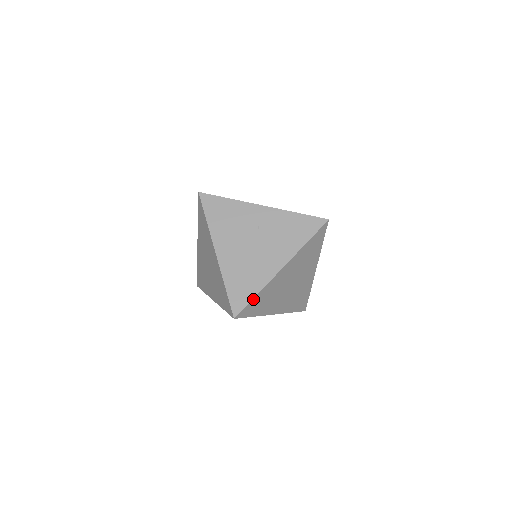
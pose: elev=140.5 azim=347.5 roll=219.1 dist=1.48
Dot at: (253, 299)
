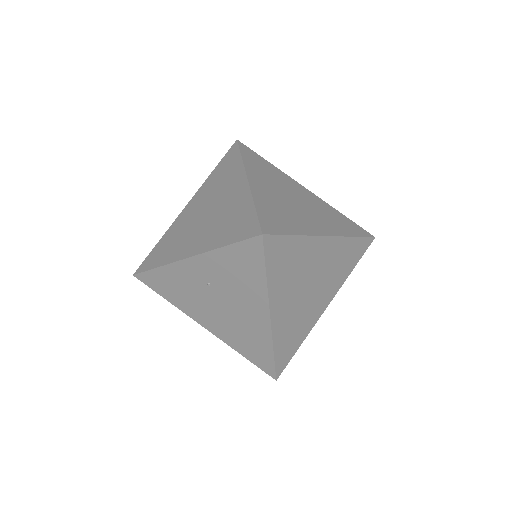
Dot at: (275, 357)
